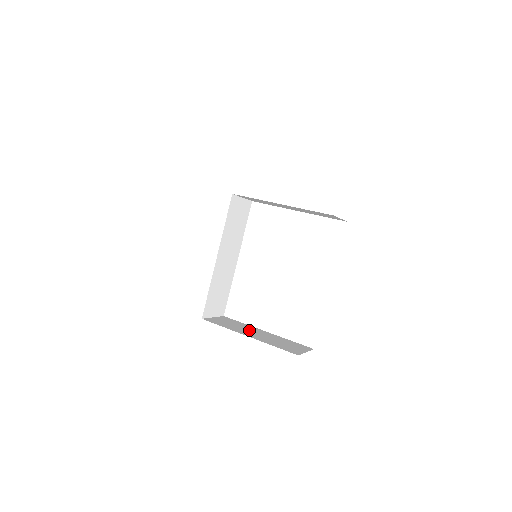
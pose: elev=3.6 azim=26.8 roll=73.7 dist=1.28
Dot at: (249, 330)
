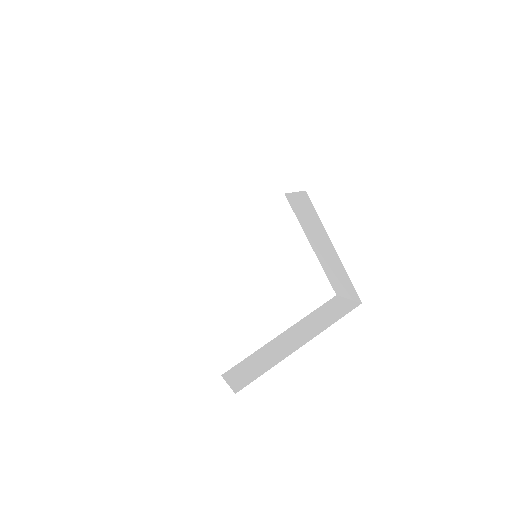
Dot at: occluded
